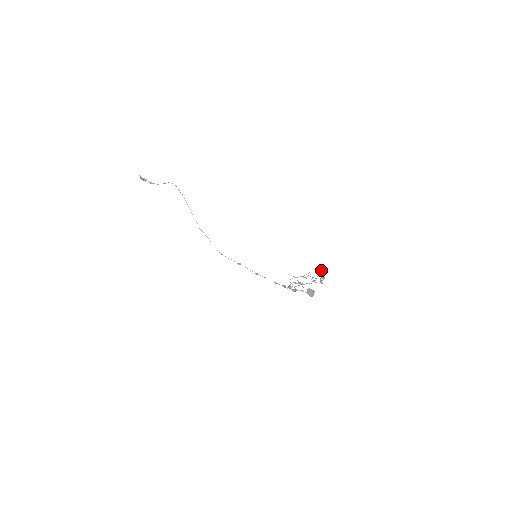
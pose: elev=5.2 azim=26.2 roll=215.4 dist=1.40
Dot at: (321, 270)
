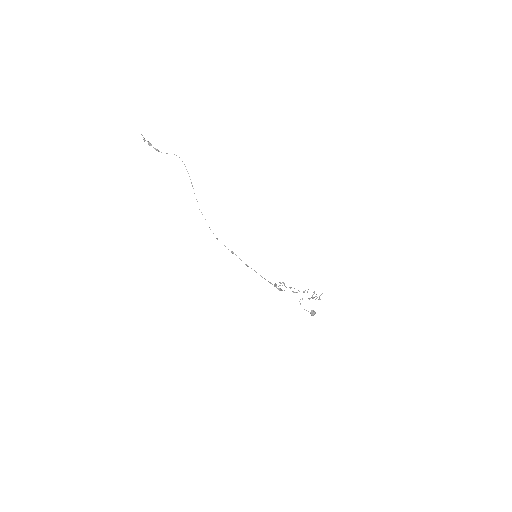
Dot at: (321, 294)
